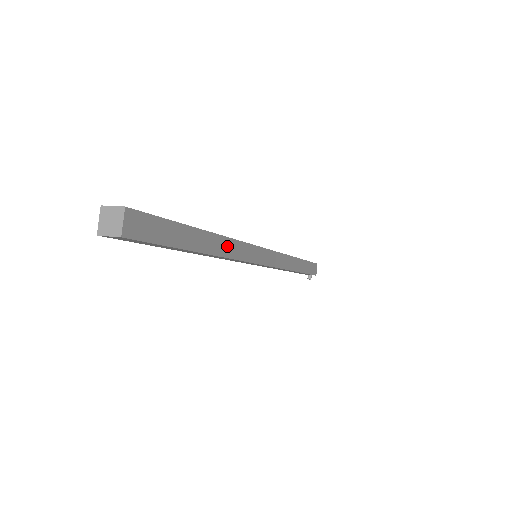
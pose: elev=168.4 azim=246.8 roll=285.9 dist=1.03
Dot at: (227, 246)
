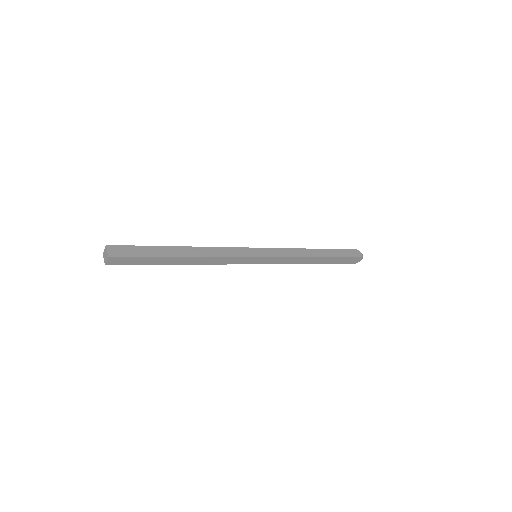
Dot at: (207, 260)
